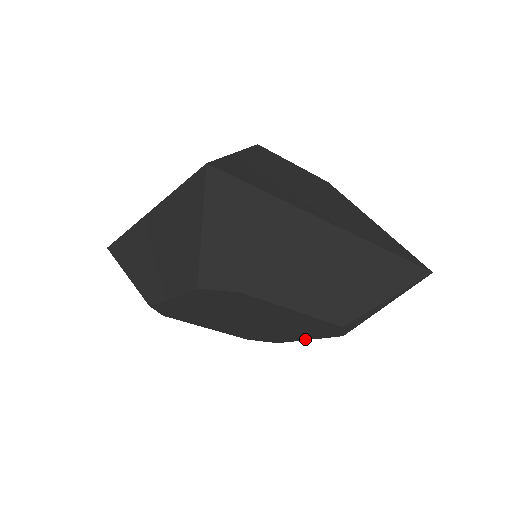
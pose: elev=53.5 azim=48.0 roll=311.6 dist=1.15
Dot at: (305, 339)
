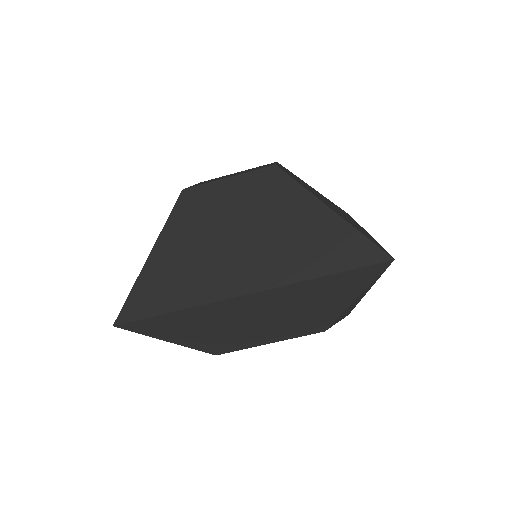
Dot at: occluded
